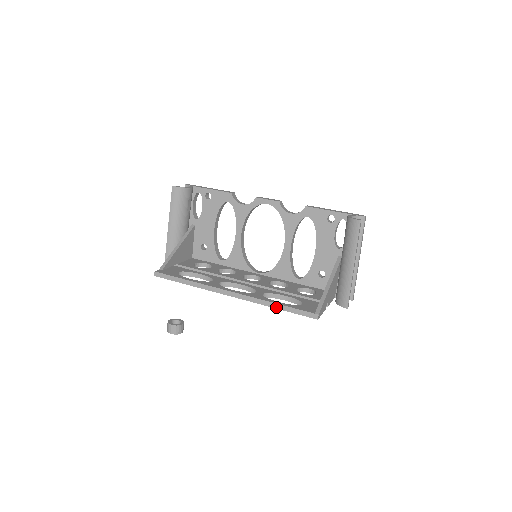
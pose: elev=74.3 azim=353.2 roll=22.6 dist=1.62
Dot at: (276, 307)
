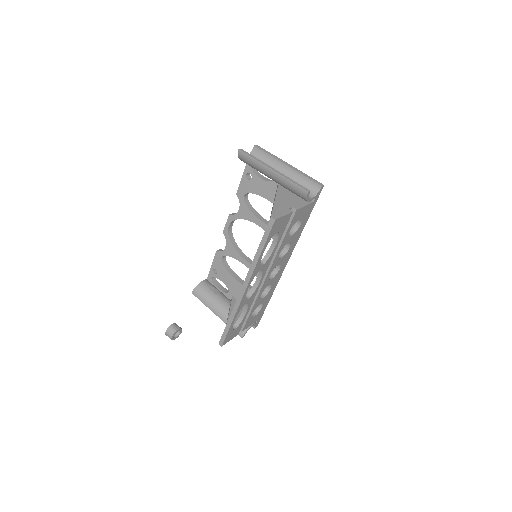
Dot at: (259, 254)
